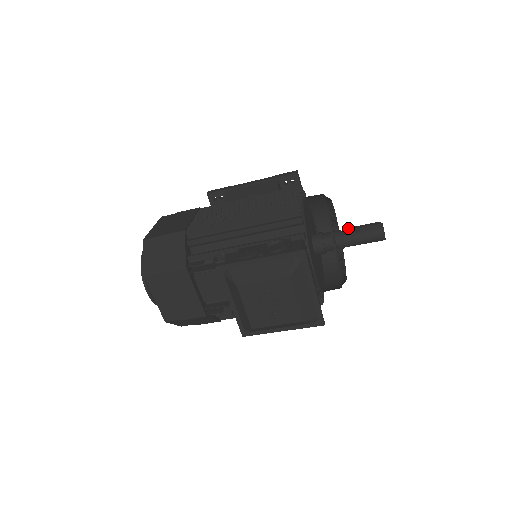
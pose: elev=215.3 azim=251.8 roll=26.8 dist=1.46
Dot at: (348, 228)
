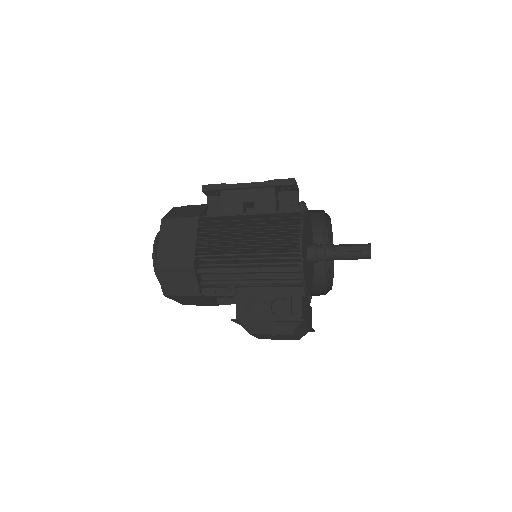
Dot at: (340, 248)
